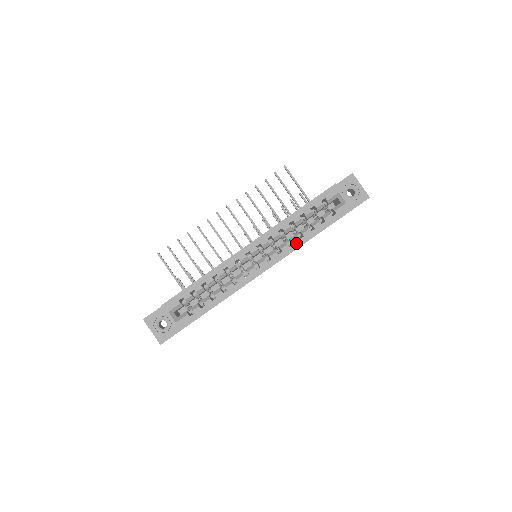
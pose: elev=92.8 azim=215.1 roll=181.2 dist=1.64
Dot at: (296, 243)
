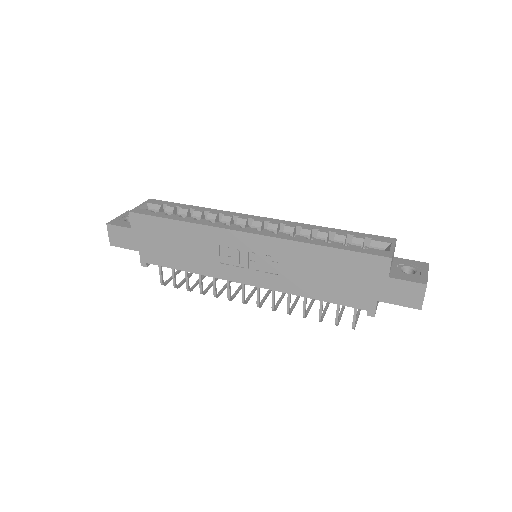
Dot at: (298, 238)
